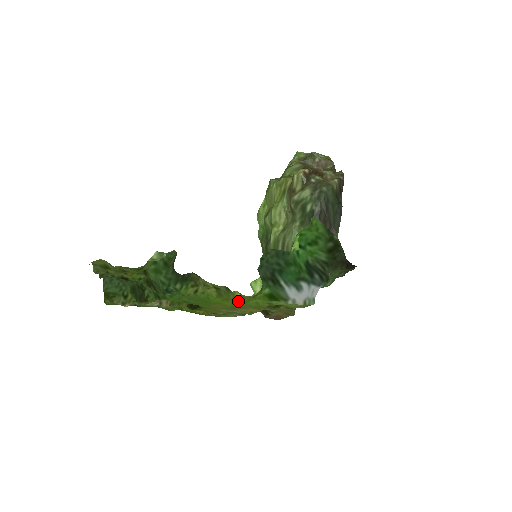
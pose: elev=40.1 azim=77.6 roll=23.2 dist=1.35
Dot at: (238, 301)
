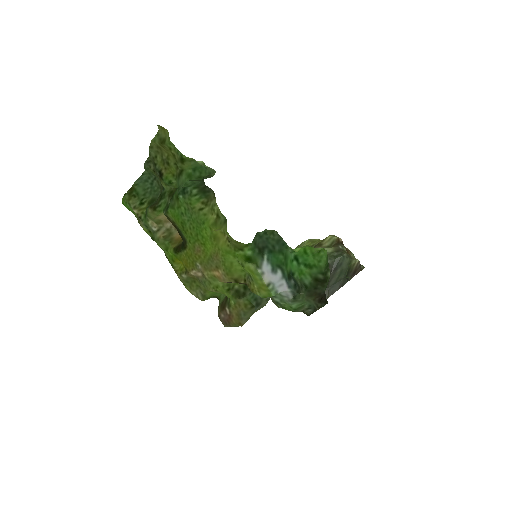
Dot at: (221, 246)
